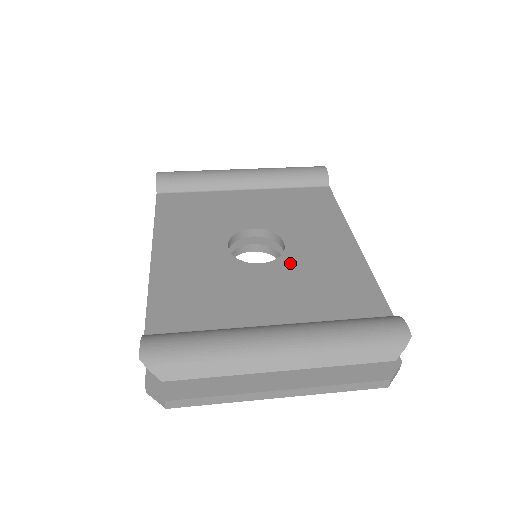
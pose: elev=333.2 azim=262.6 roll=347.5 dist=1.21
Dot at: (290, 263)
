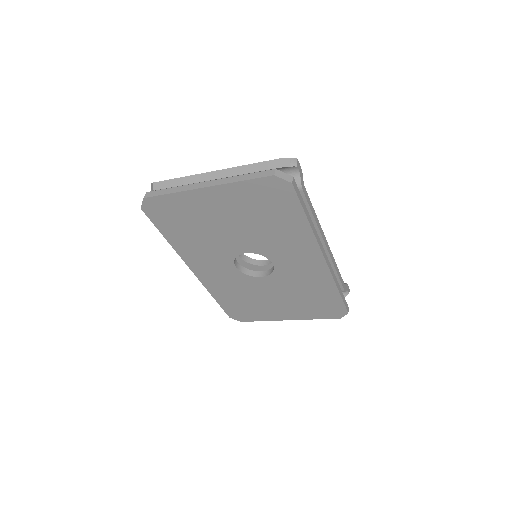
Dot at: occluded
